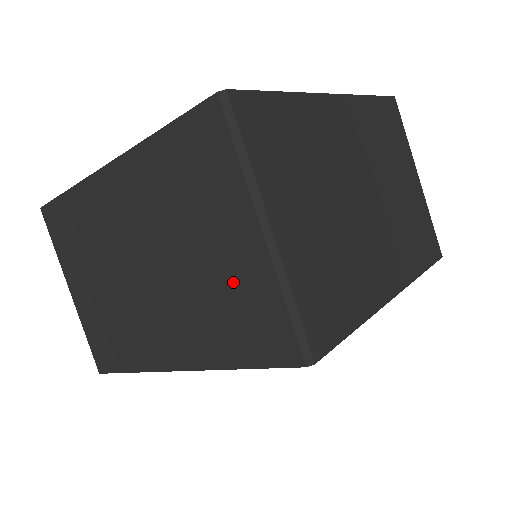
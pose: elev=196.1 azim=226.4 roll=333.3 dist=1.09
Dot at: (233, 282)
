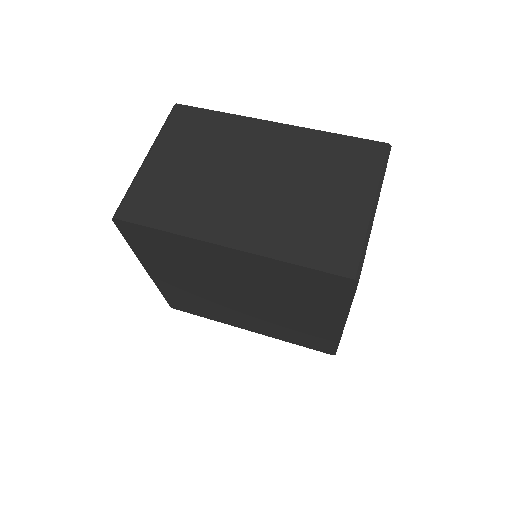
Dot at: occluded
